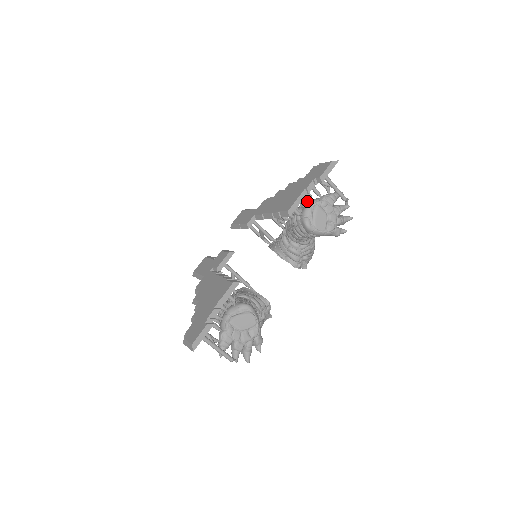
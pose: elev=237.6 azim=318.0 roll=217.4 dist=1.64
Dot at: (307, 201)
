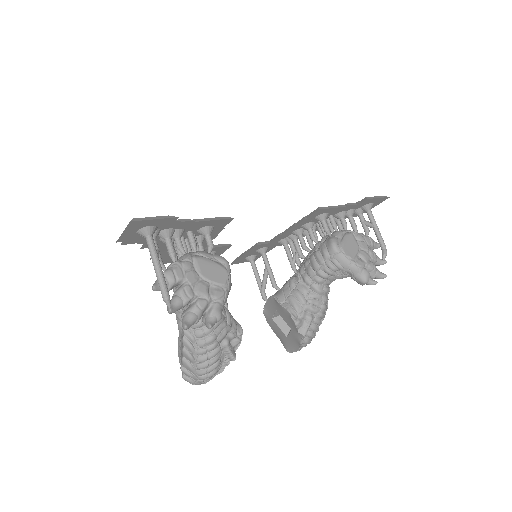
Dot at: occluded
